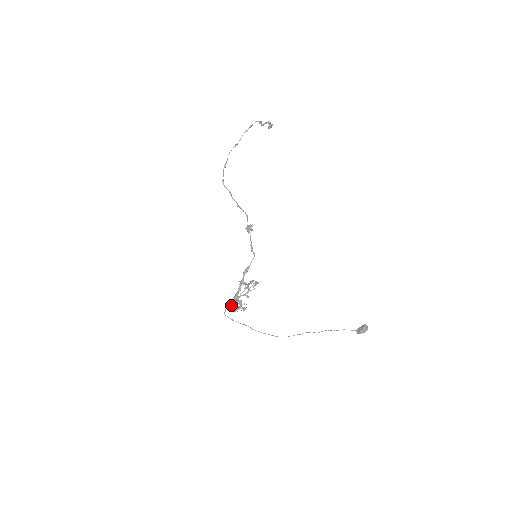
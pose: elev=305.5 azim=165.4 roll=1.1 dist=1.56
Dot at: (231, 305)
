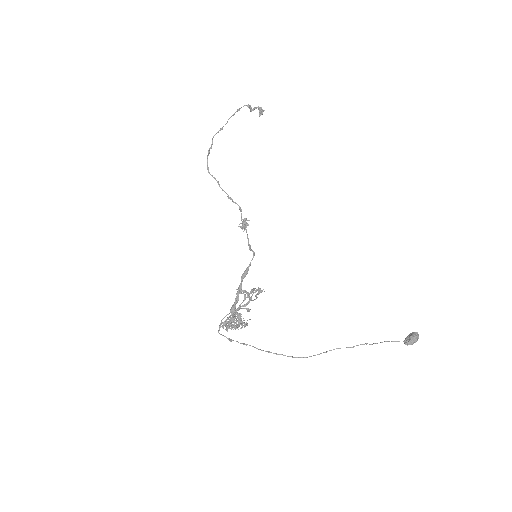
Dot at: occluded
